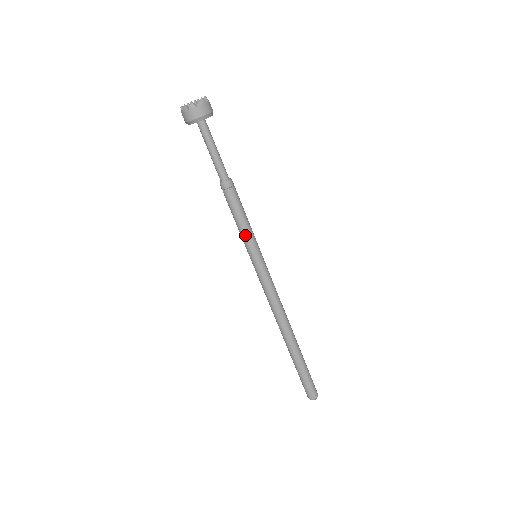
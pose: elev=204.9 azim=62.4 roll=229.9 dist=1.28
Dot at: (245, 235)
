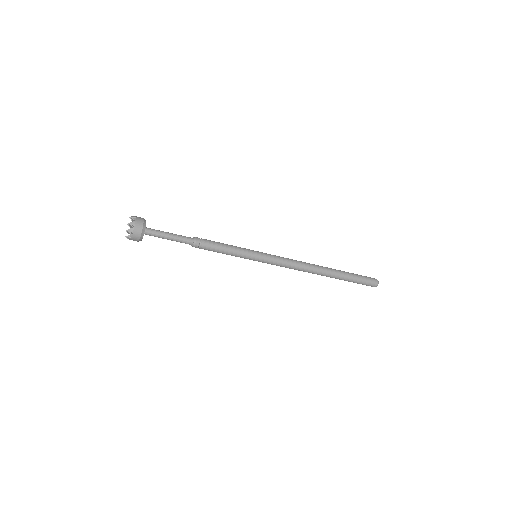
Dot at: (236, 256)
